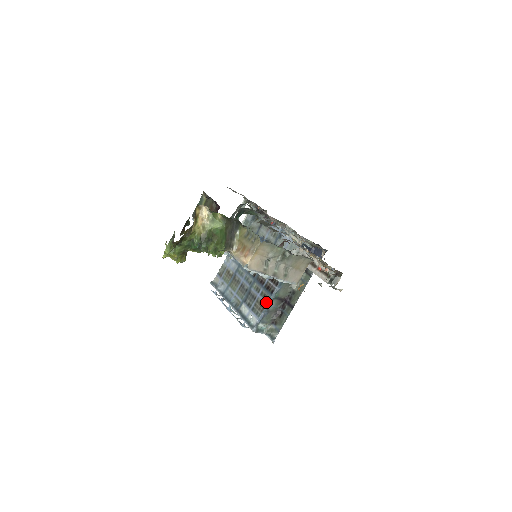
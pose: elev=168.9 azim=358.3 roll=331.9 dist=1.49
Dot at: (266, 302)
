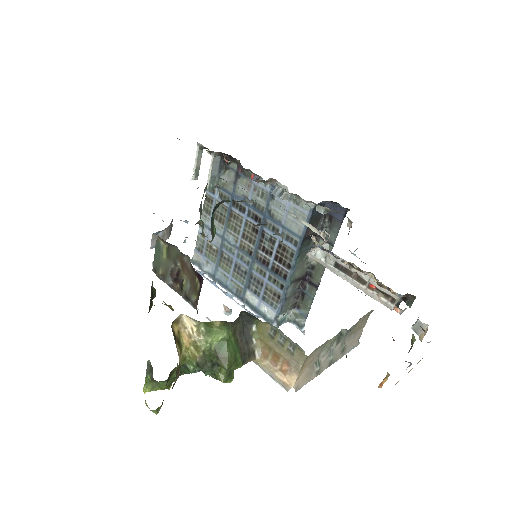
Dot at: (280, 290)
